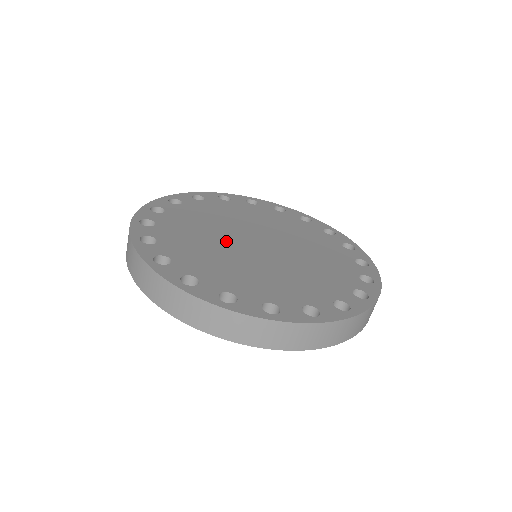
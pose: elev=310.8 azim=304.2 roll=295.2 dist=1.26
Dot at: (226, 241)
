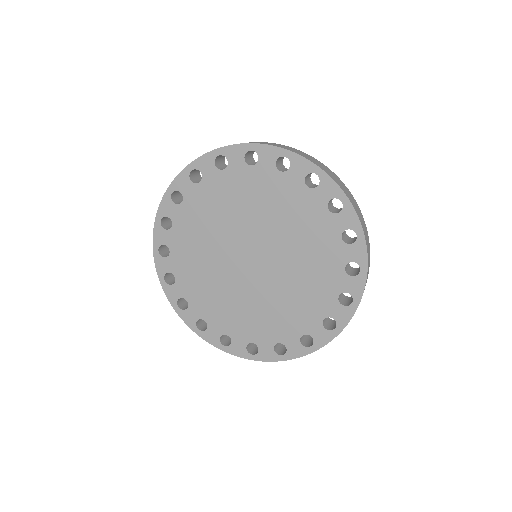
Dot at: (222, 255)
